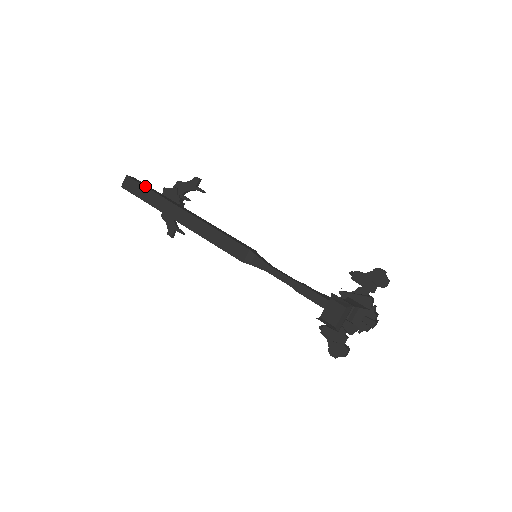
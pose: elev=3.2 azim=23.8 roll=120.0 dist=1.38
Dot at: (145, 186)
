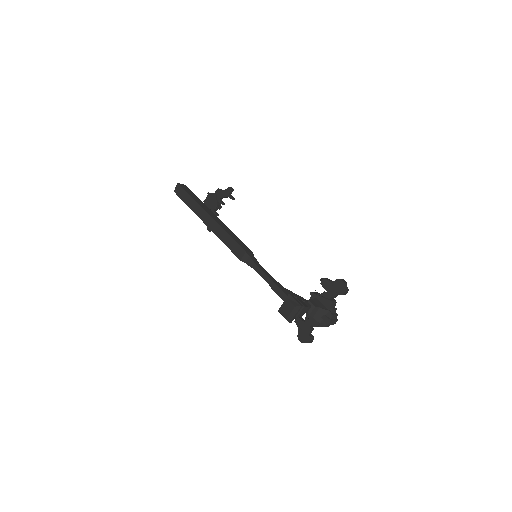
Dot at: (188, 193)
